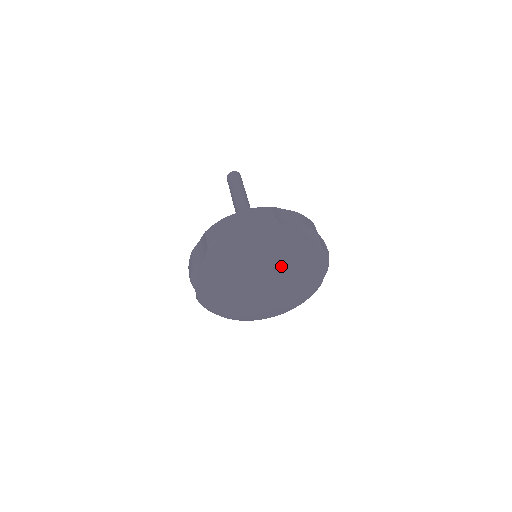
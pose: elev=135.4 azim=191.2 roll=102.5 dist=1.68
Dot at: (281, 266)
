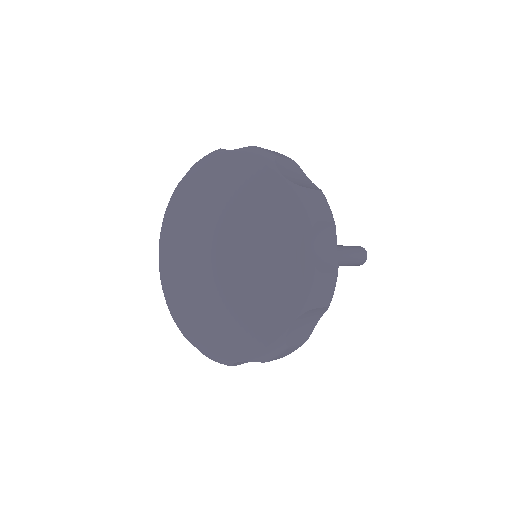
Dot at: (241, 231)
